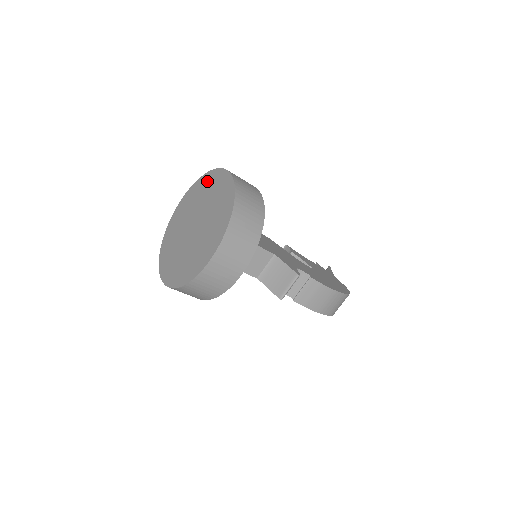
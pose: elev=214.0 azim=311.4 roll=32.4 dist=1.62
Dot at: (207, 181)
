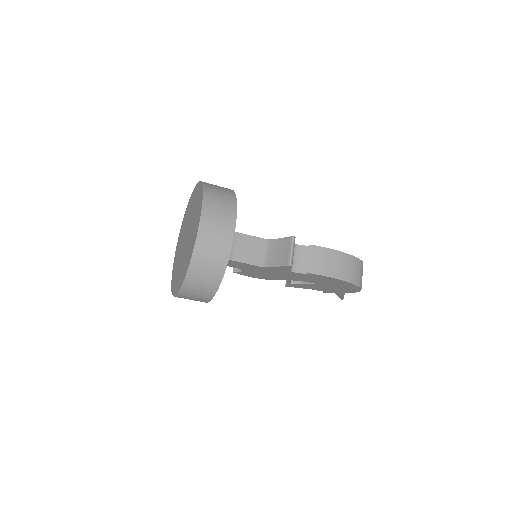
Dot at: (186, 212)
